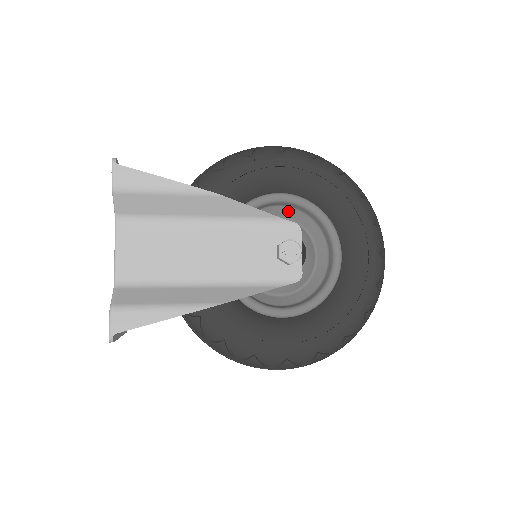
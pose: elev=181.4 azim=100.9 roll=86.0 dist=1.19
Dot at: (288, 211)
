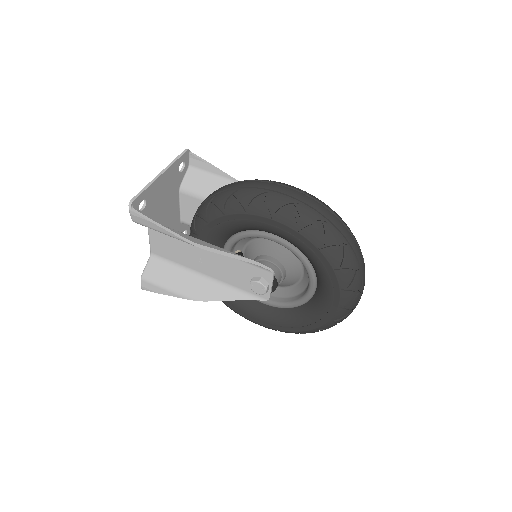
Dot at: occluded
